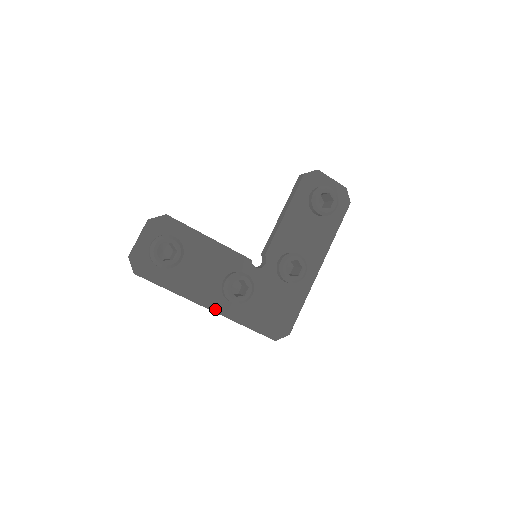
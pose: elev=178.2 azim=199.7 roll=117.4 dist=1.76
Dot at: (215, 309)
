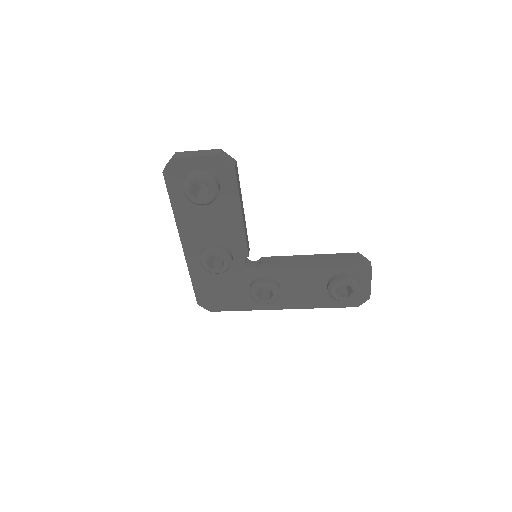
Dot at: (186, 250)
